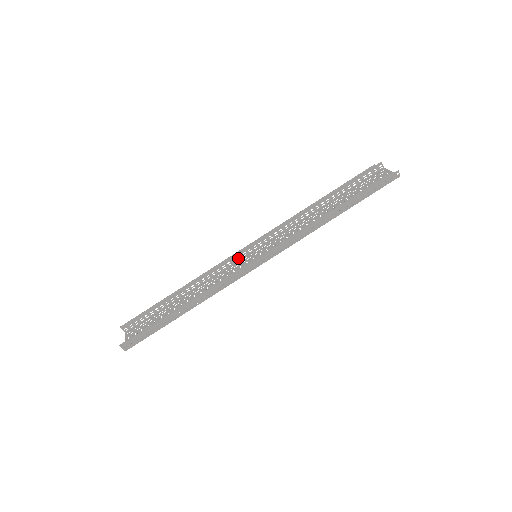
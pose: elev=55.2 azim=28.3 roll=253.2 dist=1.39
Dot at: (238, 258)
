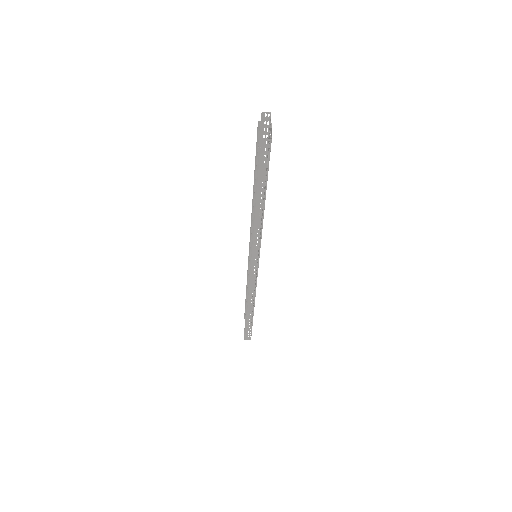
Dot at: (255, 254)
